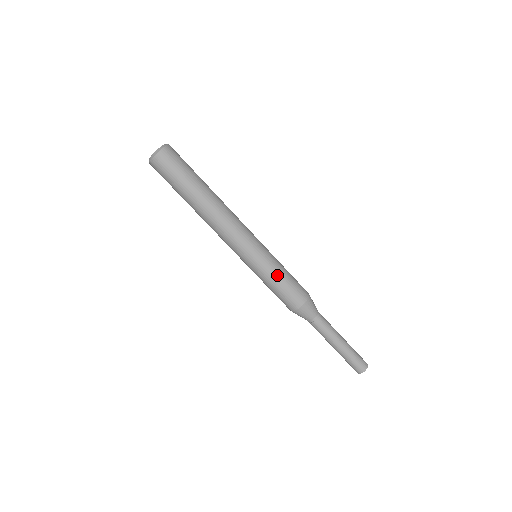
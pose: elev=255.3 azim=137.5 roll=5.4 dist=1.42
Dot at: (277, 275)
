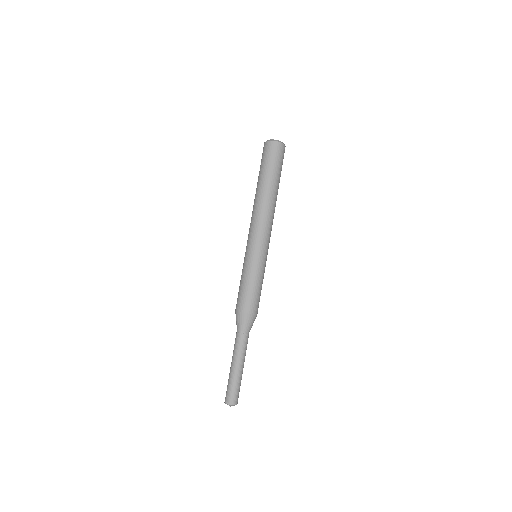
Dot at: (246, 276)
